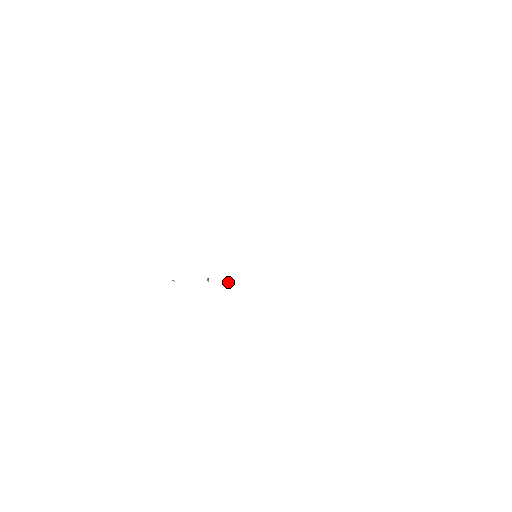
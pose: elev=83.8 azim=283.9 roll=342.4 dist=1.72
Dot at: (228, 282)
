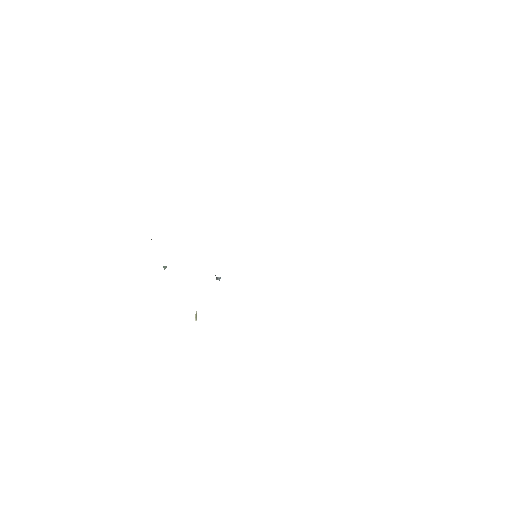
Dot at: (220, 278)
